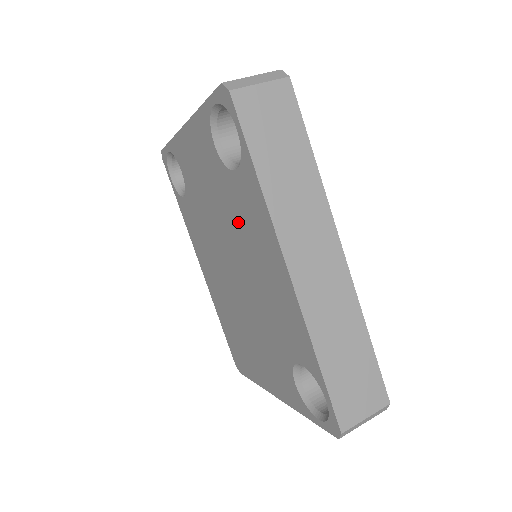
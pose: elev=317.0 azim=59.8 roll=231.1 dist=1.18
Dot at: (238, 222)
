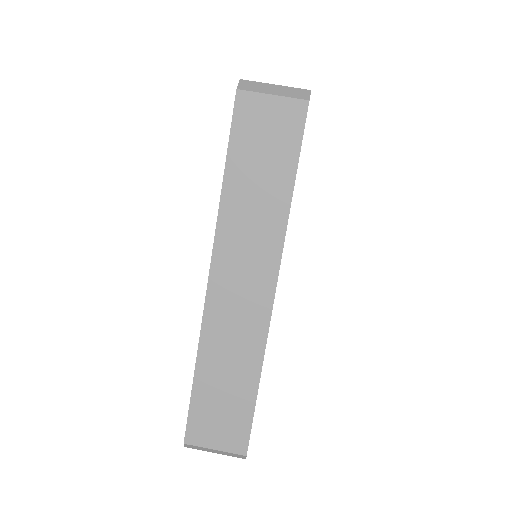
Dot at: occluded
